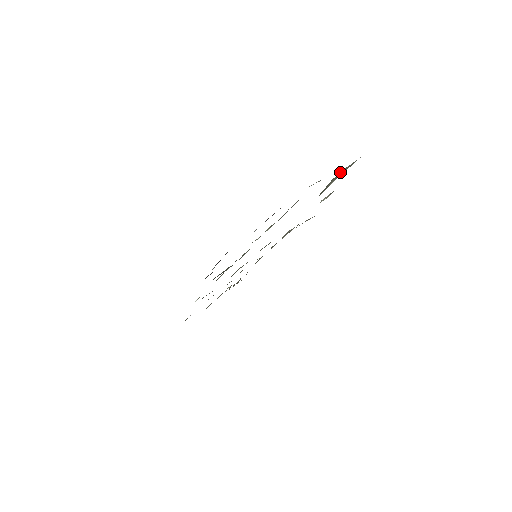
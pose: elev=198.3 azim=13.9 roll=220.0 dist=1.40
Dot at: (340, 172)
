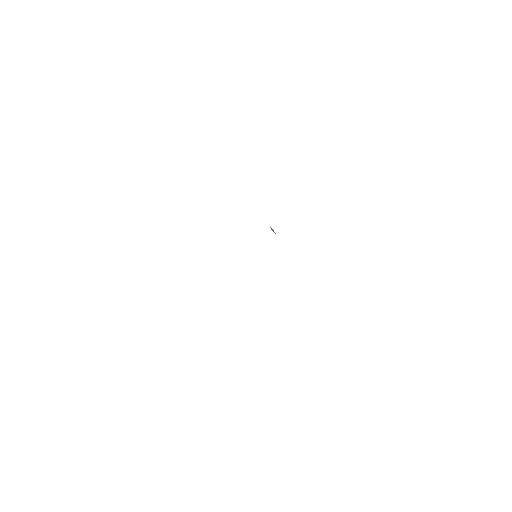
Dot at: occluded
